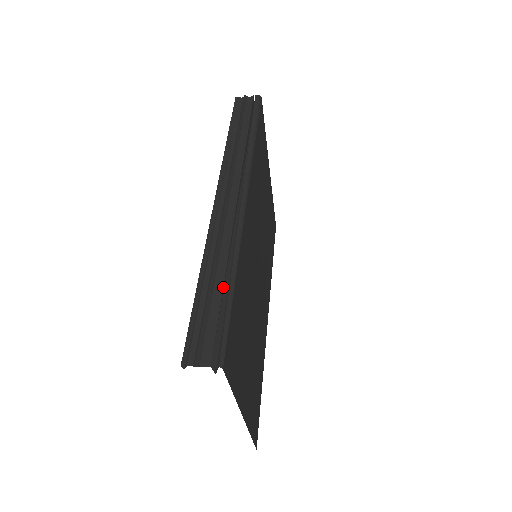
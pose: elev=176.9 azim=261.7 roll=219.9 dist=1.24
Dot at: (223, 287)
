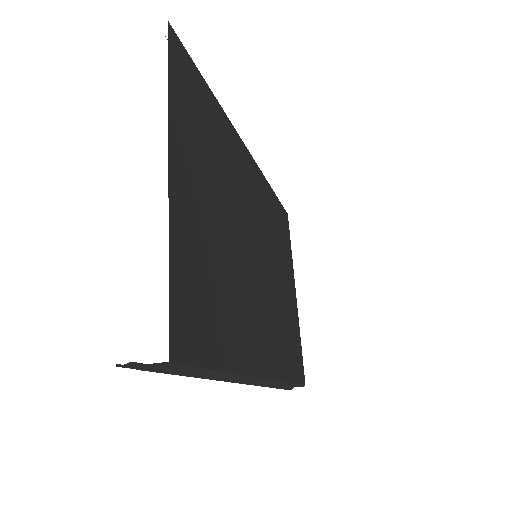
Dot at: occluded
